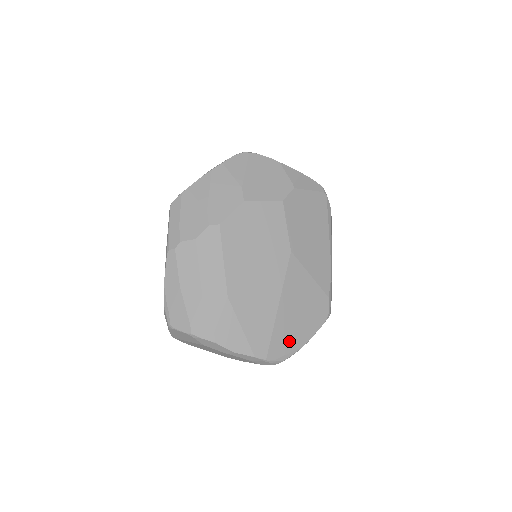
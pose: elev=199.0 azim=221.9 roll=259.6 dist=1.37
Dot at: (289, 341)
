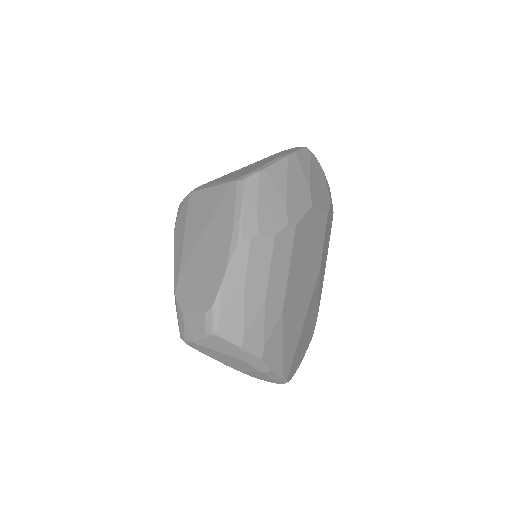
Dot at: (298, 360)
